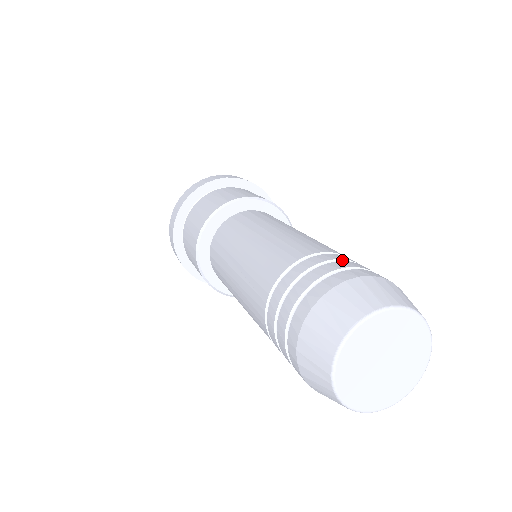
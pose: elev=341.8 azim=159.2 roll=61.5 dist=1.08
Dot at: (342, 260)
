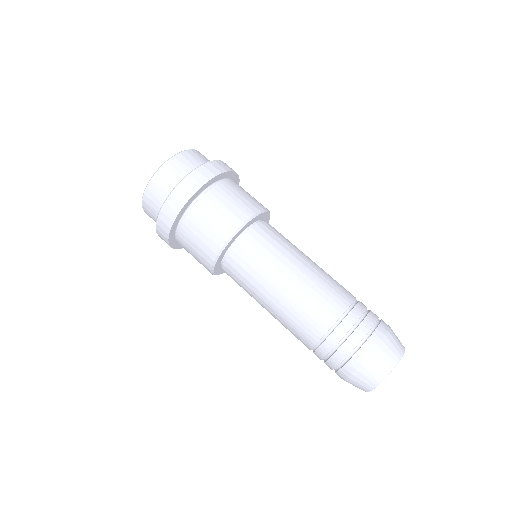
Dot at: (353, 325)
